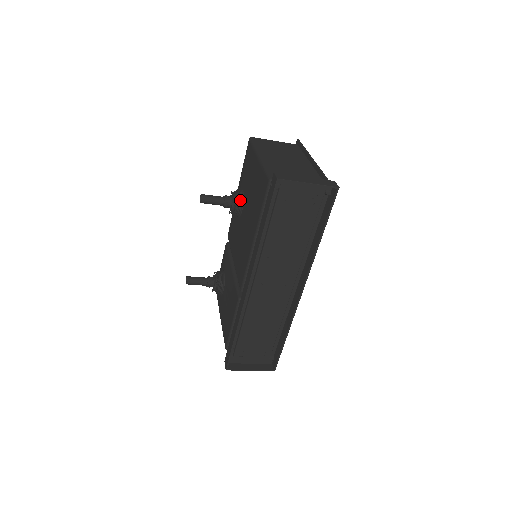
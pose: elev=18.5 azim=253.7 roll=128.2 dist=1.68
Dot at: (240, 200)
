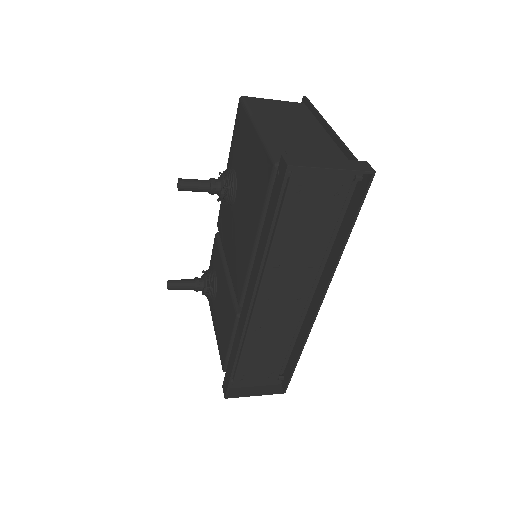
Dot at: (232, 185)
